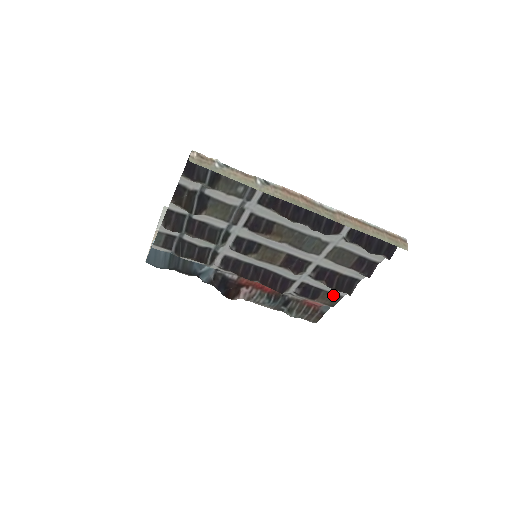
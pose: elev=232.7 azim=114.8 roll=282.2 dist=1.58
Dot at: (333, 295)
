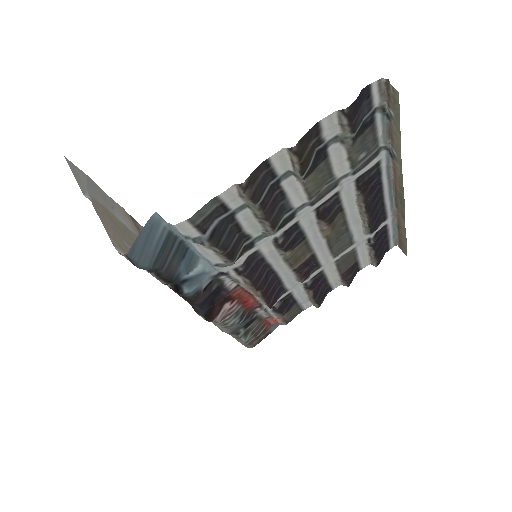
Dot at: (298, 309)
